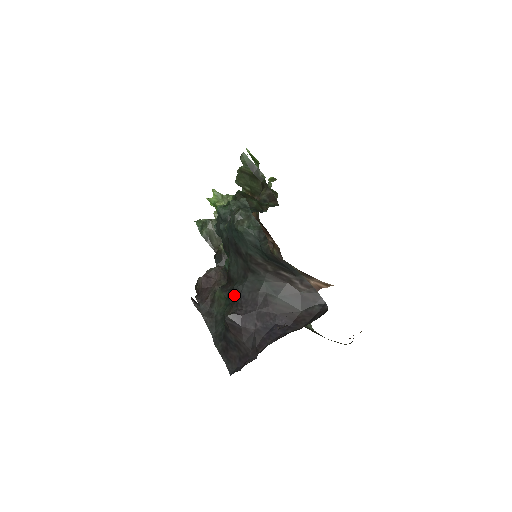
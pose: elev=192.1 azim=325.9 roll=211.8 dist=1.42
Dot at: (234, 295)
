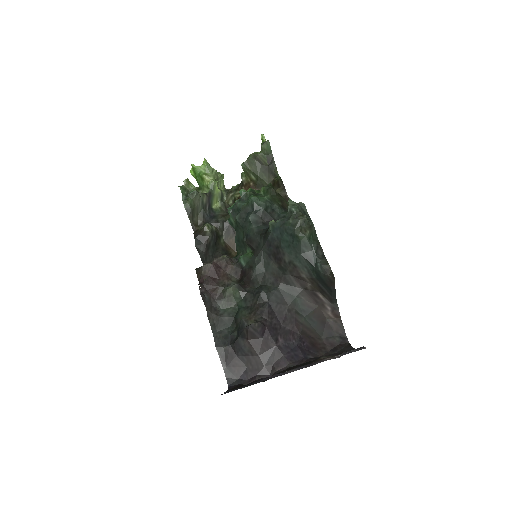
Dot at: (258, 300)
